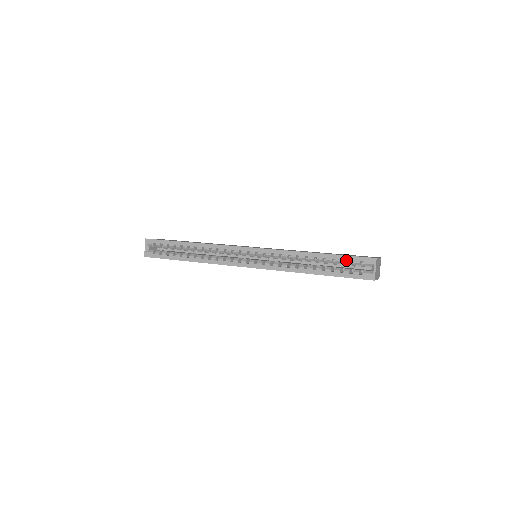
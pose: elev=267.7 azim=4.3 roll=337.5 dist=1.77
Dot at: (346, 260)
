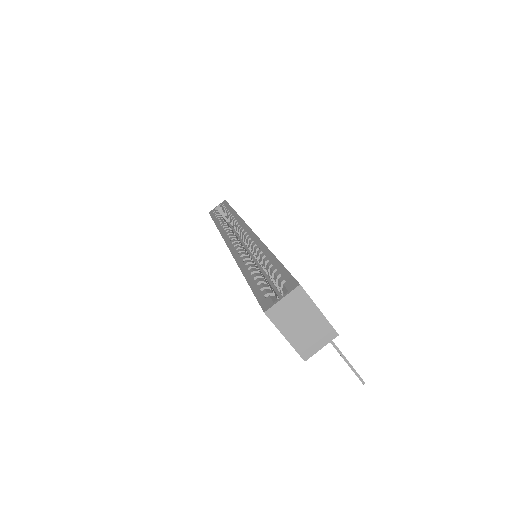
Dot at: (278, 271)
